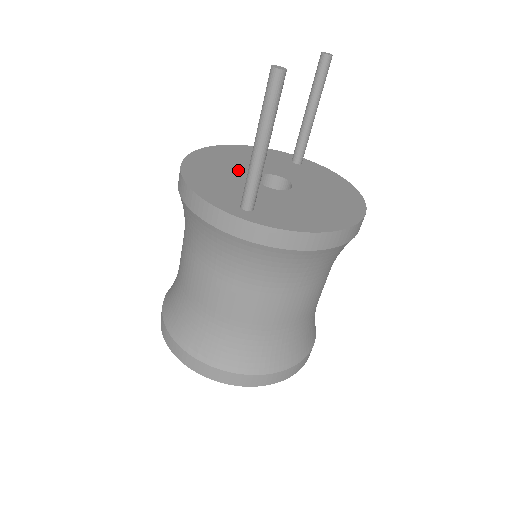
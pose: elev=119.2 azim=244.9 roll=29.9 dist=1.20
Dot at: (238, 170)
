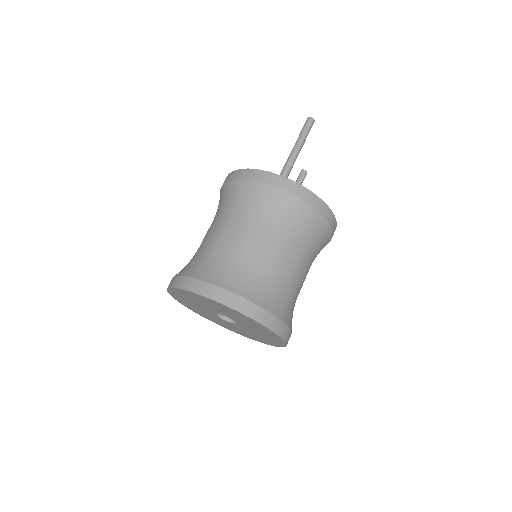
Dot at: occluded
